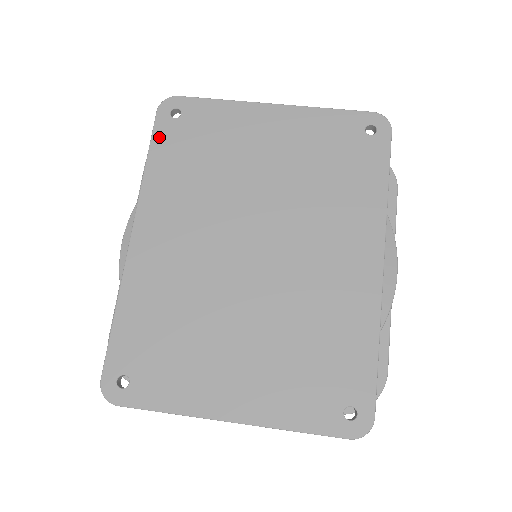
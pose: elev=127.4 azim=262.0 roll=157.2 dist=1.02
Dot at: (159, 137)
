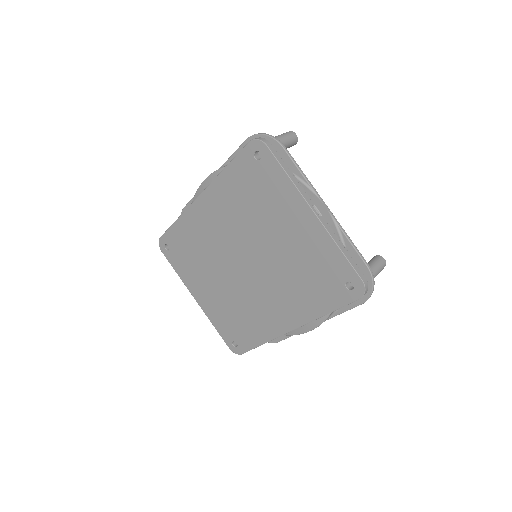
Dot at: (239, 161)
